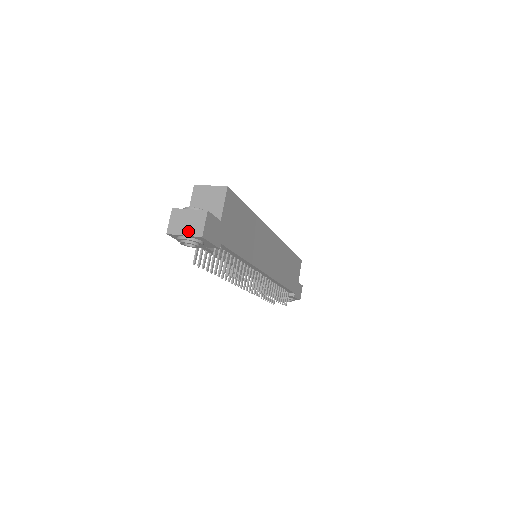
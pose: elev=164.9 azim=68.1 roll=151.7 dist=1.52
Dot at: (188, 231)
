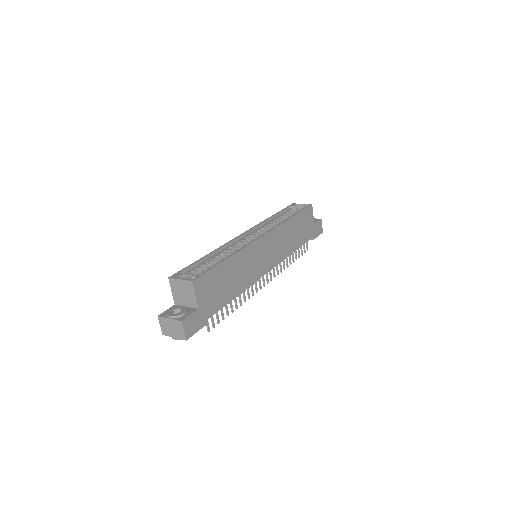
Dot at: (175, 335)
